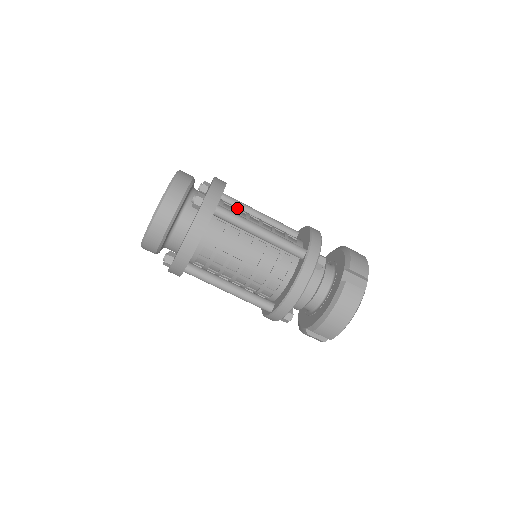
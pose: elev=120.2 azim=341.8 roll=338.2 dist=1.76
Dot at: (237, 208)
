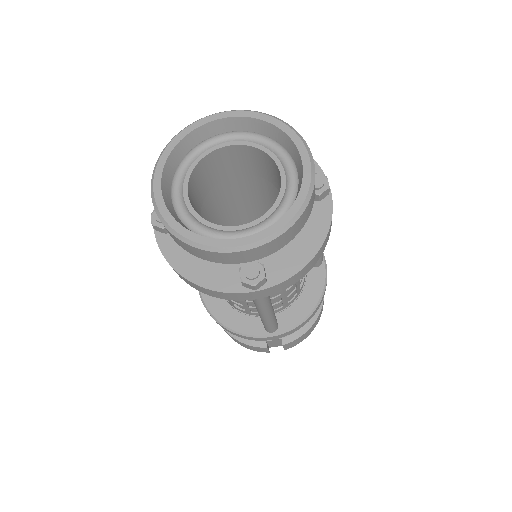
Dot at: occluded
